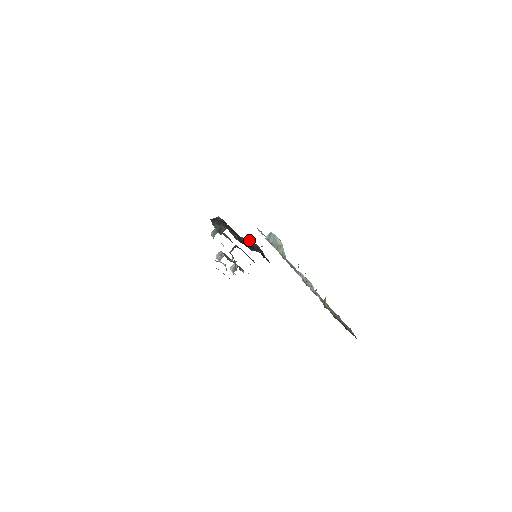
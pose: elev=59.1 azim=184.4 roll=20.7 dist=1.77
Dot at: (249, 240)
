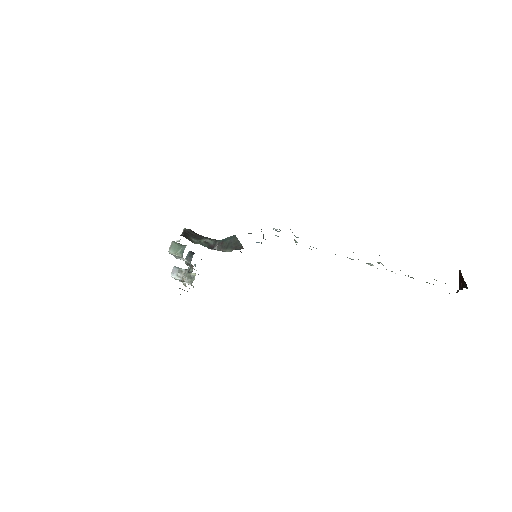
Dot at: occluded
